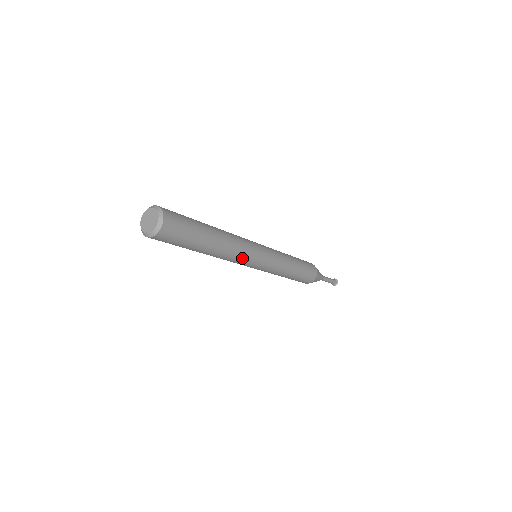
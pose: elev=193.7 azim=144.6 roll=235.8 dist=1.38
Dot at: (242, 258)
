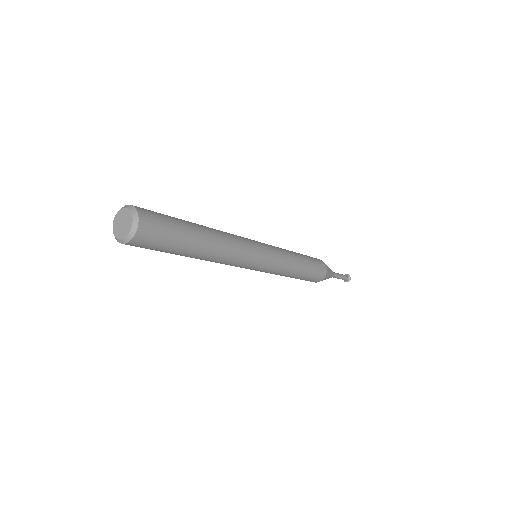
Dot at: occluded
